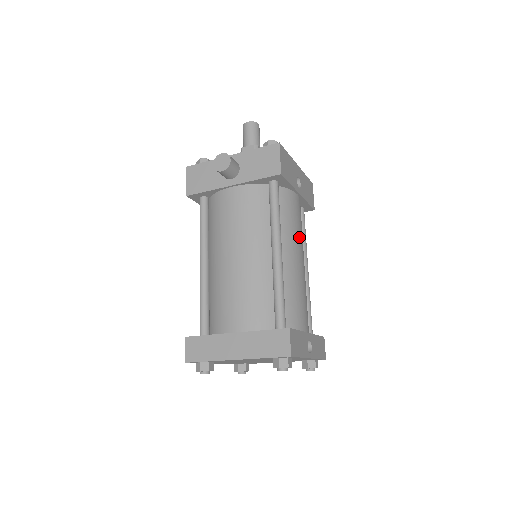
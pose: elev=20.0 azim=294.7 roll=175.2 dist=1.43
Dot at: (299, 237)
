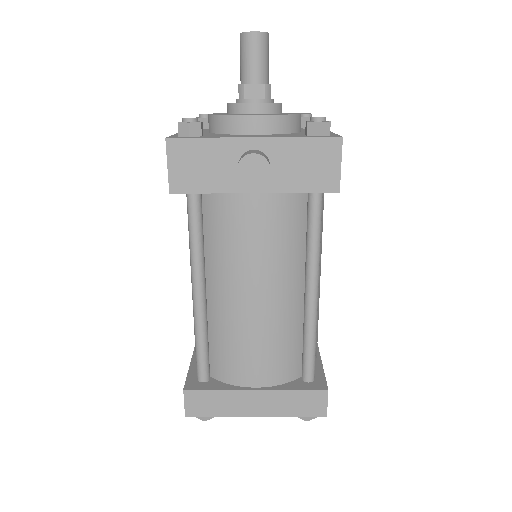
Dot at: occluded
